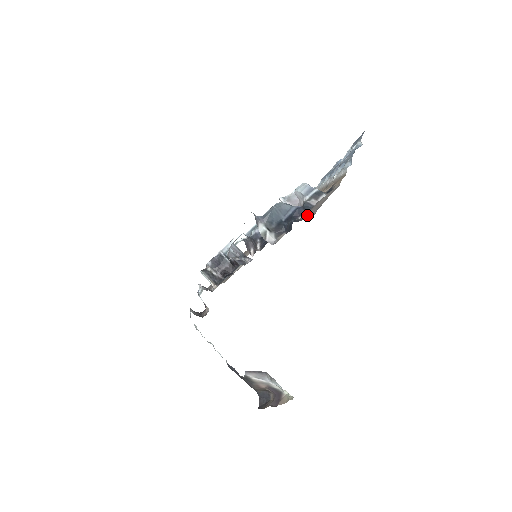
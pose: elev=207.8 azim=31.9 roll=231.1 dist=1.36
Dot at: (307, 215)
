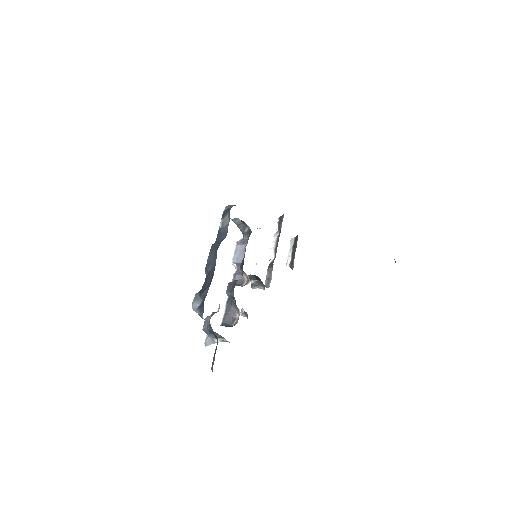
Dot at: occluded
